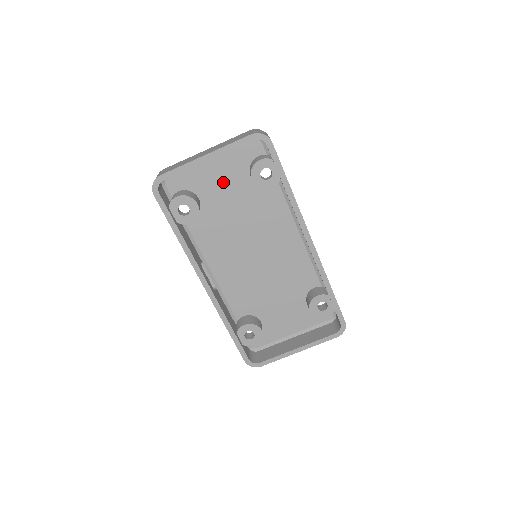
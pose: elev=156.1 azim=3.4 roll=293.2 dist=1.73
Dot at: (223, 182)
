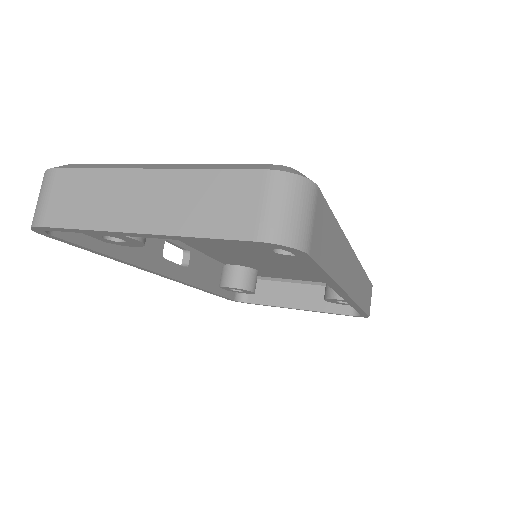
Dot at: occluded
